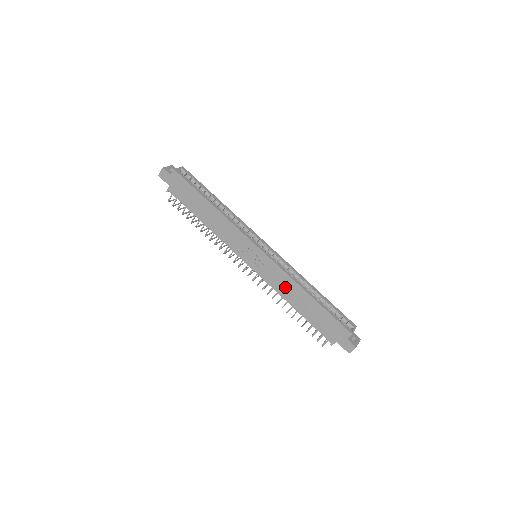
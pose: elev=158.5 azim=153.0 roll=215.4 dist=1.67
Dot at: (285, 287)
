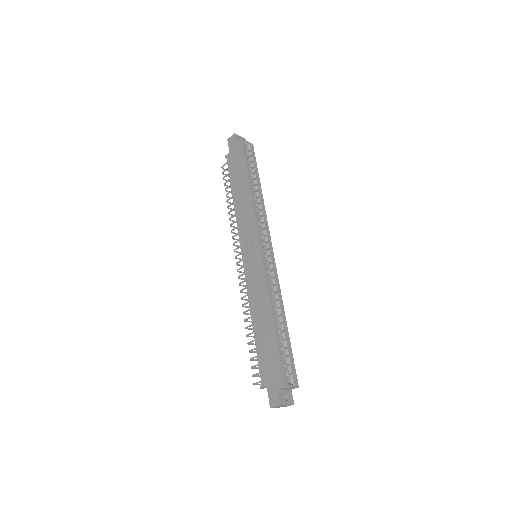
Dot at: (258, 298)
